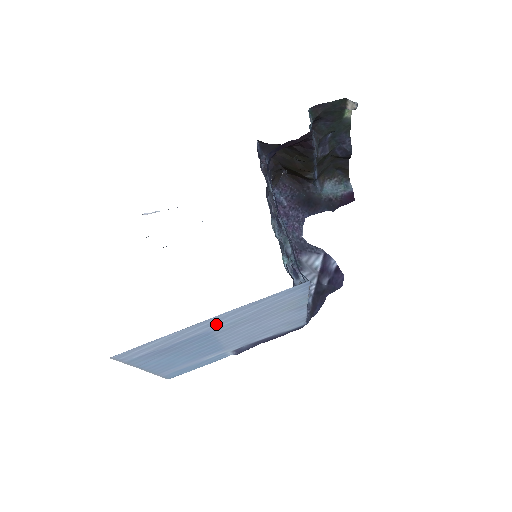
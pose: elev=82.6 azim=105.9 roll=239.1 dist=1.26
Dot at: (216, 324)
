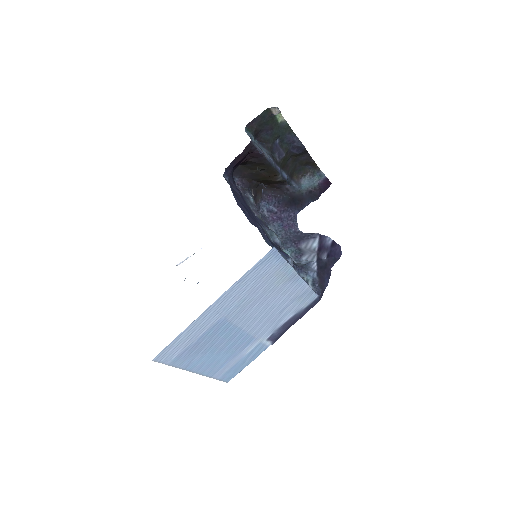
Dot at: (223, 310)
